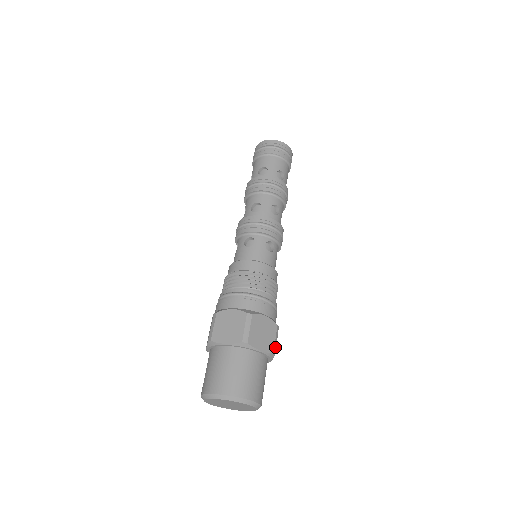
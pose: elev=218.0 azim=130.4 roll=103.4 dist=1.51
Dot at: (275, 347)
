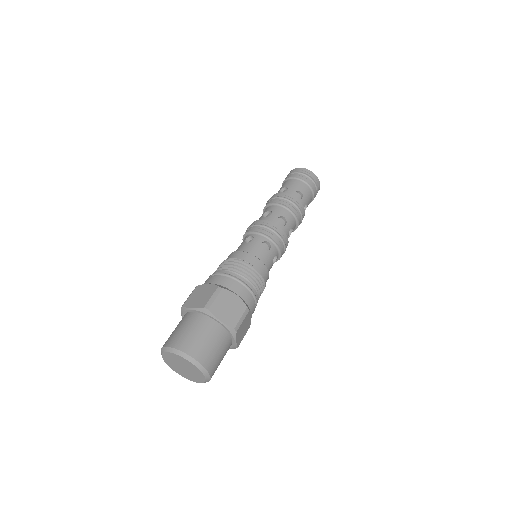
Dot at: occluded
